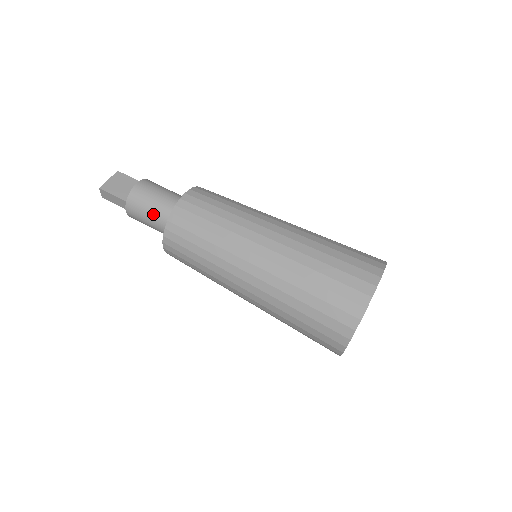
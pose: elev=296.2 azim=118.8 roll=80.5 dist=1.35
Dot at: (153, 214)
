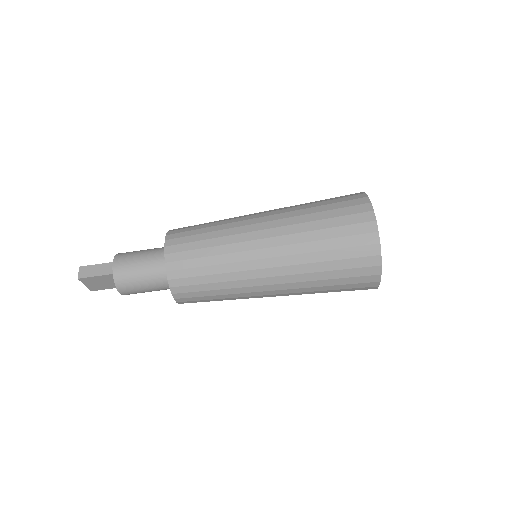
Dot at: occluded
